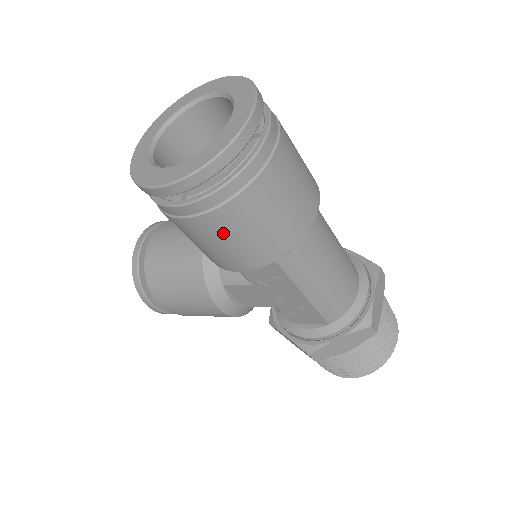
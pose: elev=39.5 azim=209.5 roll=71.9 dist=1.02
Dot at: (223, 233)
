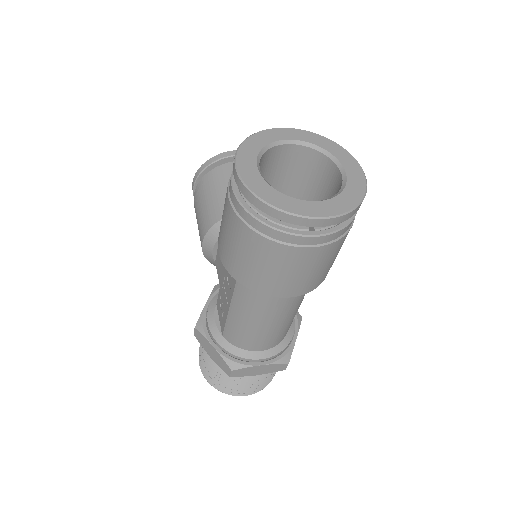
Dot at: (230, 229)
